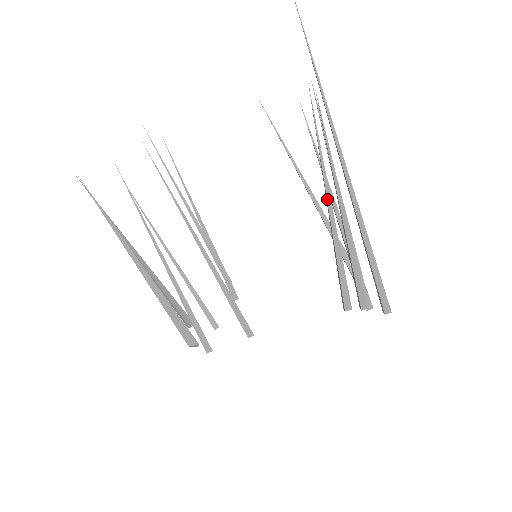
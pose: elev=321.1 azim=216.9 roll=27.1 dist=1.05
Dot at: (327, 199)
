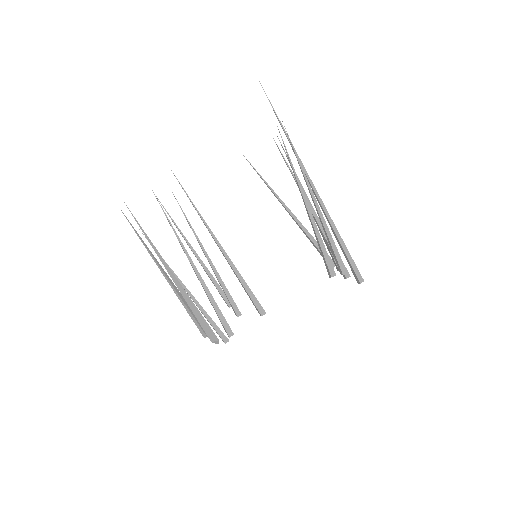
Dot at: (302, 195)
